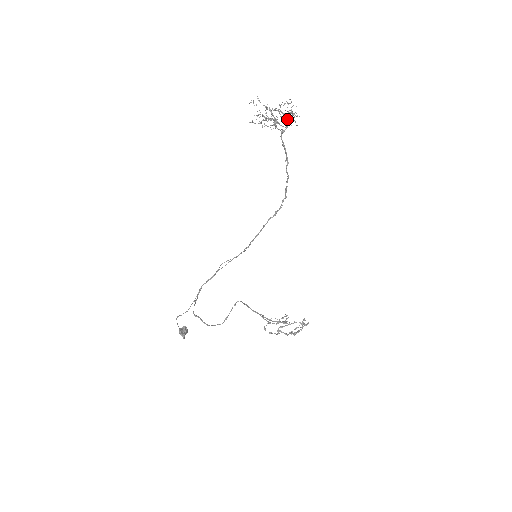
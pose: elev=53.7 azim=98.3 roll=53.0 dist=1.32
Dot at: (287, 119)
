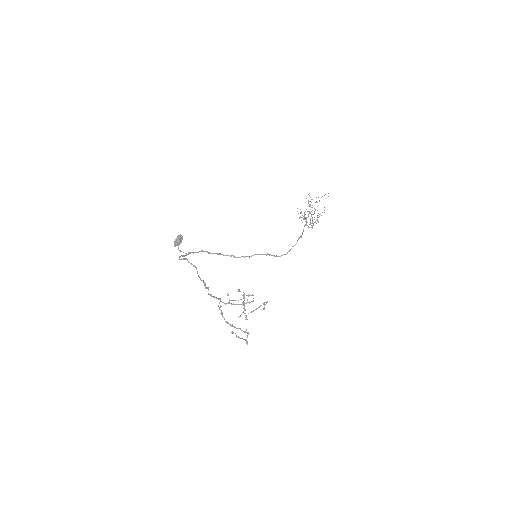
Dot at: (311, 223)
